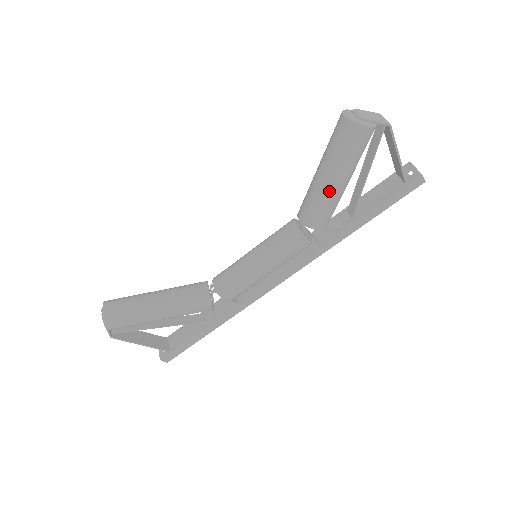
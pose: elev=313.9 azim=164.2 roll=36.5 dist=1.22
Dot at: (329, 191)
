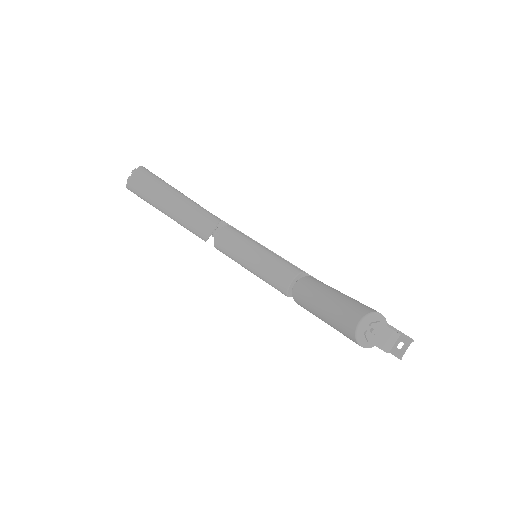
Dot at: (315, 314)
